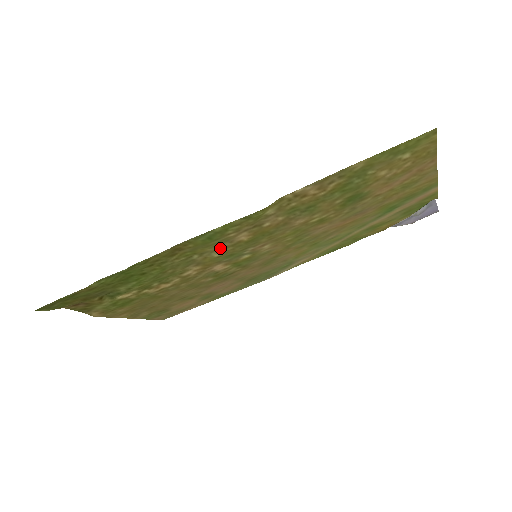
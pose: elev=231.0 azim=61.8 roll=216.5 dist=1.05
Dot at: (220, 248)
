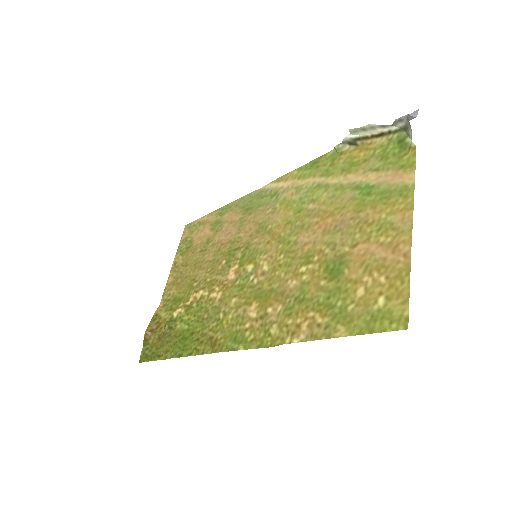
Dot at: (236, 308)
